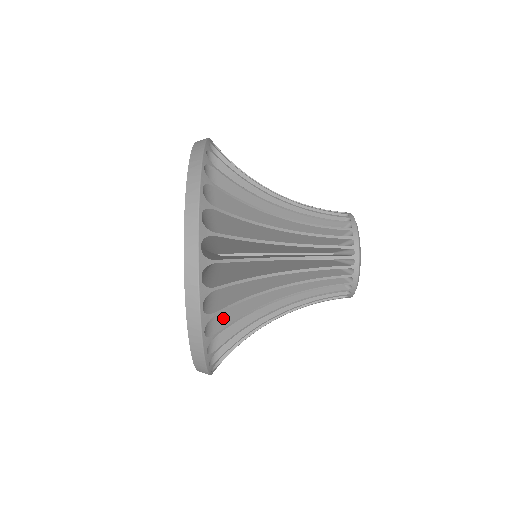
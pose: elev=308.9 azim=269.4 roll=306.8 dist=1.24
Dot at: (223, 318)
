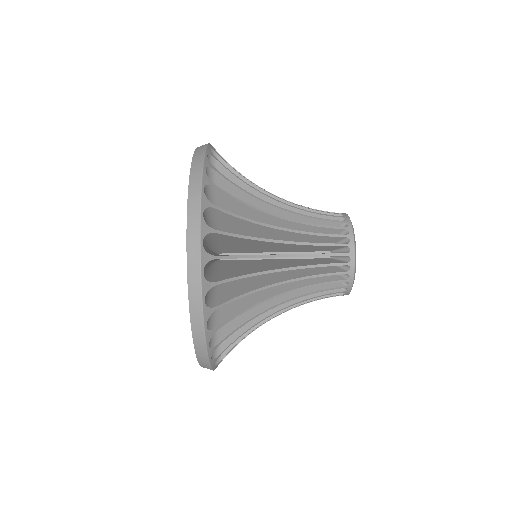
Dot at: (223, 296)
